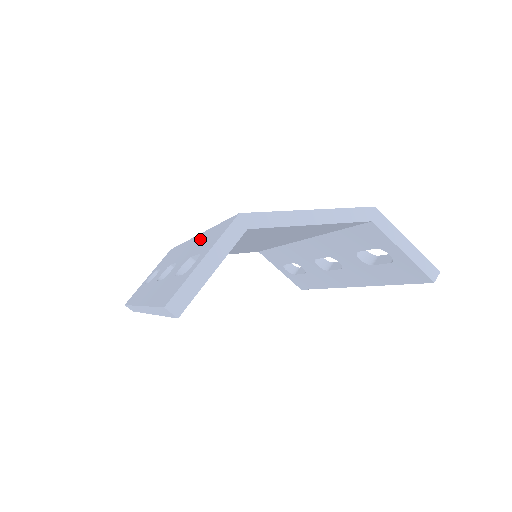
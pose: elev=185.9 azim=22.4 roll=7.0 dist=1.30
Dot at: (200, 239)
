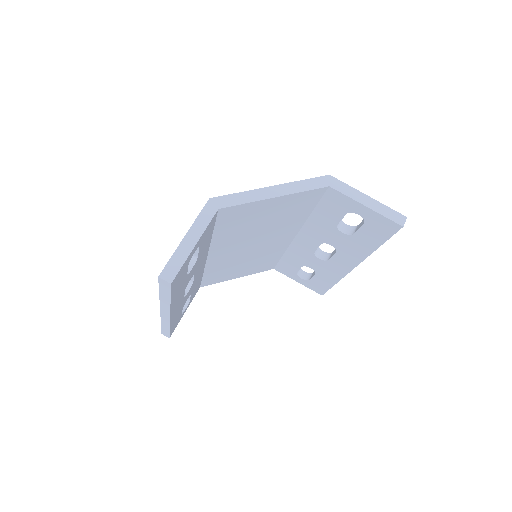
Dot at: occluded
